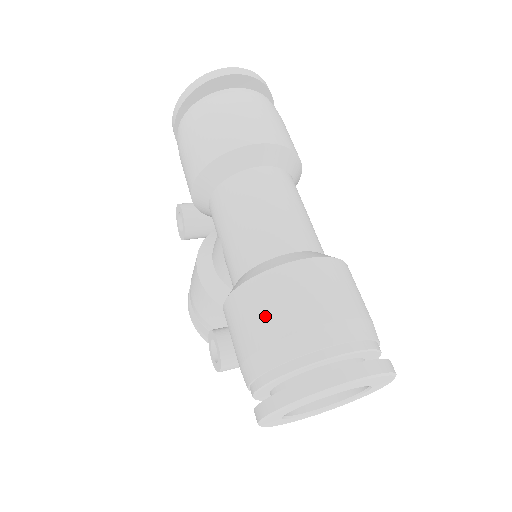
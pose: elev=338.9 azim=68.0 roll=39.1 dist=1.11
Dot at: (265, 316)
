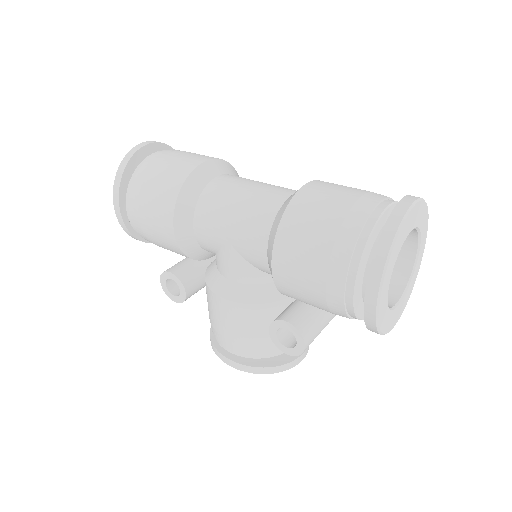
Dot at: (315, 228)
